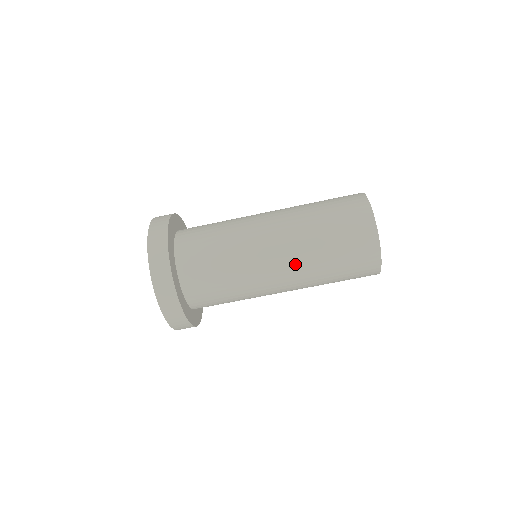
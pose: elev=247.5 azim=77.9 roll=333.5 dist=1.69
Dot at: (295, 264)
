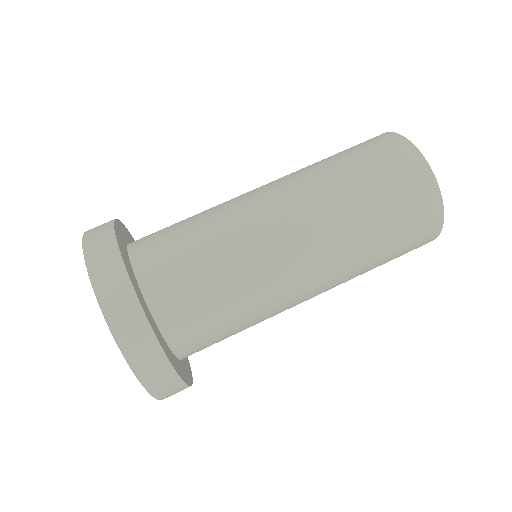
Dot at: (300, 192)
